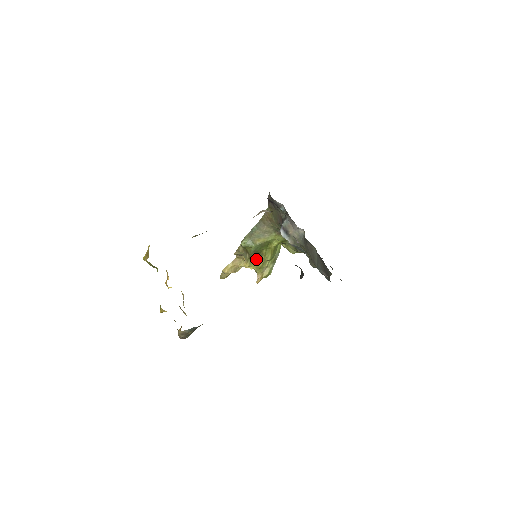
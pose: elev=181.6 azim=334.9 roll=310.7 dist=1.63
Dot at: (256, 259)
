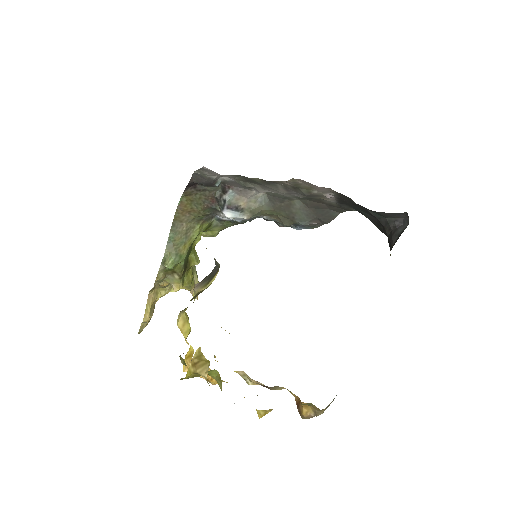
Dot at: (185, 273)
